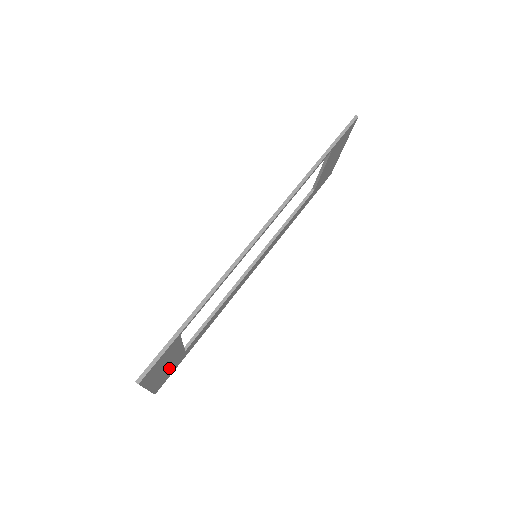
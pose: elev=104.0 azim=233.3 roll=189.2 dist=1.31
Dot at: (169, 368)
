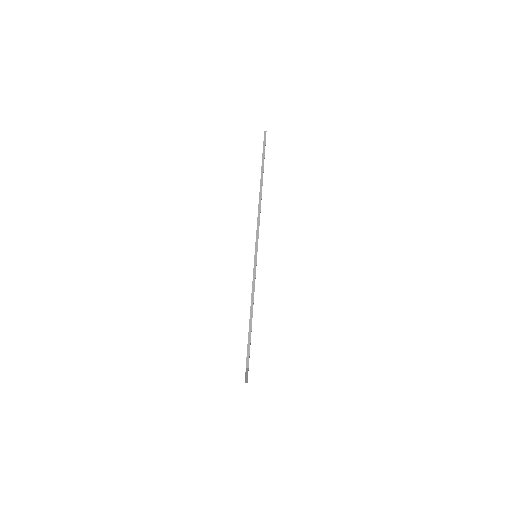
Dot at: occluded
